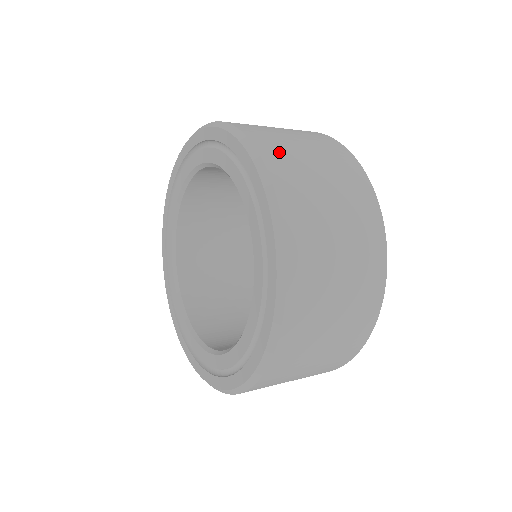
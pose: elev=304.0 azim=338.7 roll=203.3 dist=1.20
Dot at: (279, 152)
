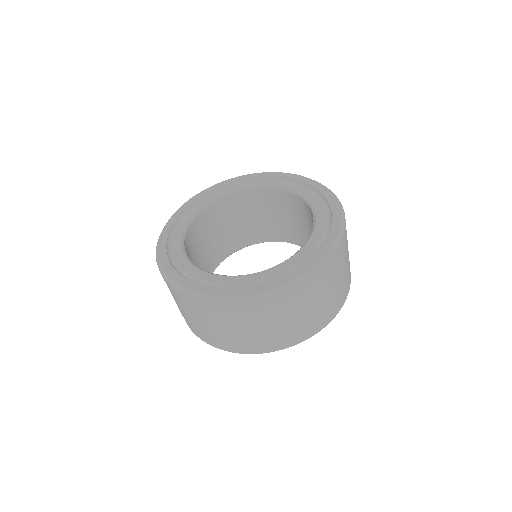
Dot at: occluded
